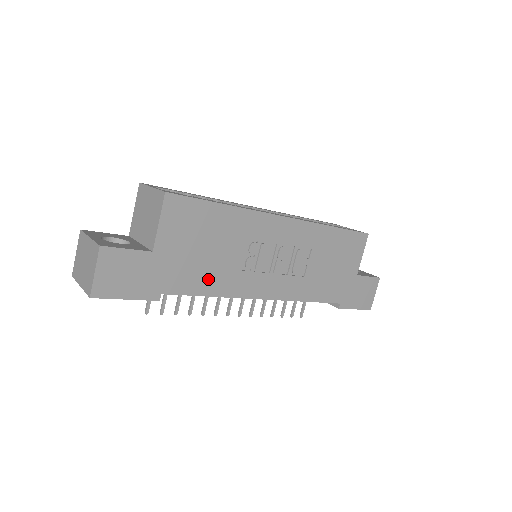
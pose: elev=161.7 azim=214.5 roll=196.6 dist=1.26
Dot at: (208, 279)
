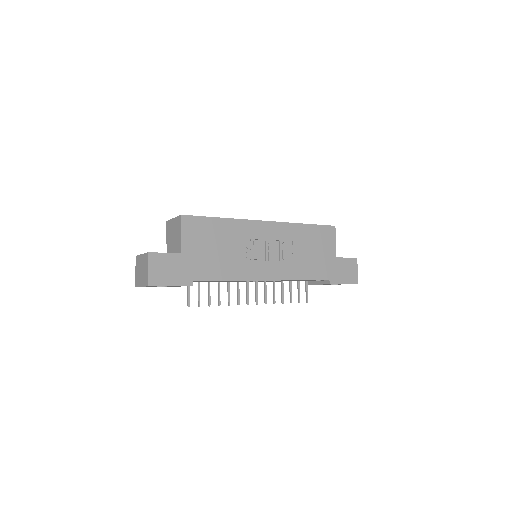
Dot at: (222, 269)
